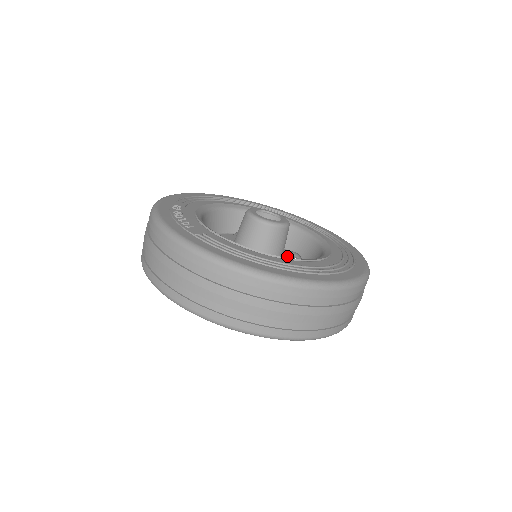
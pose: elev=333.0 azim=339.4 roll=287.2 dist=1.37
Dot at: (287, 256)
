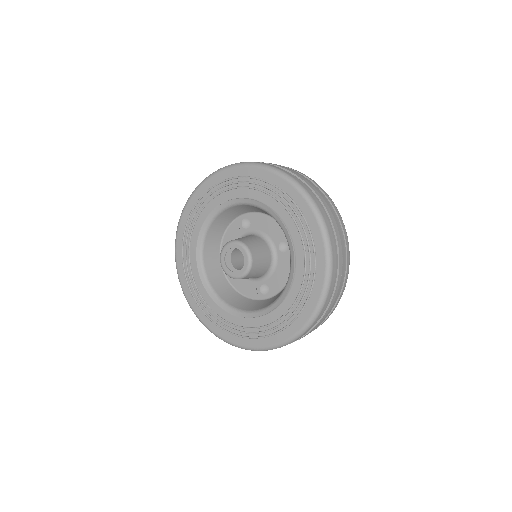
Dot at: (249, 300)
